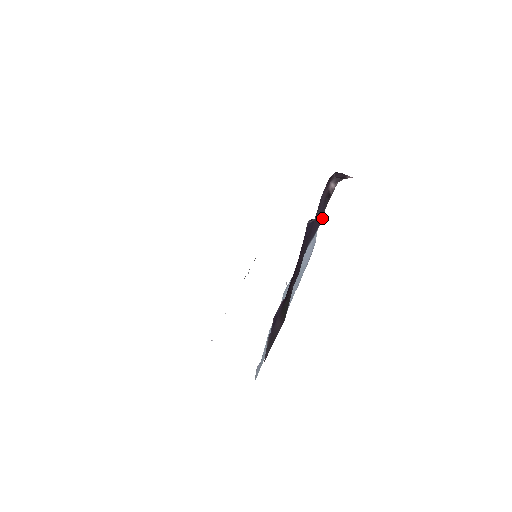
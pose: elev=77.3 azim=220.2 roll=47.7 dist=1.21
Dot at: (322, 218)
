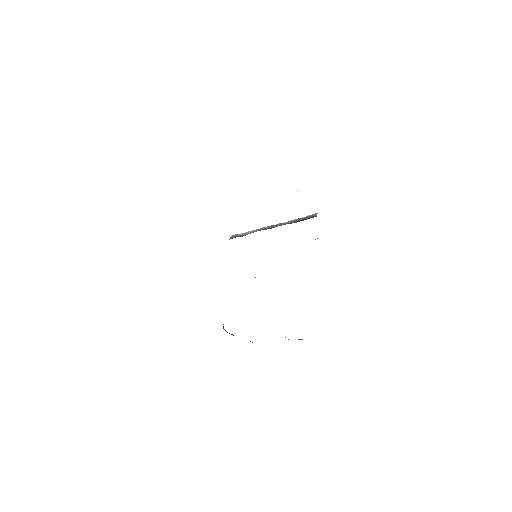
Dot at: occluded
